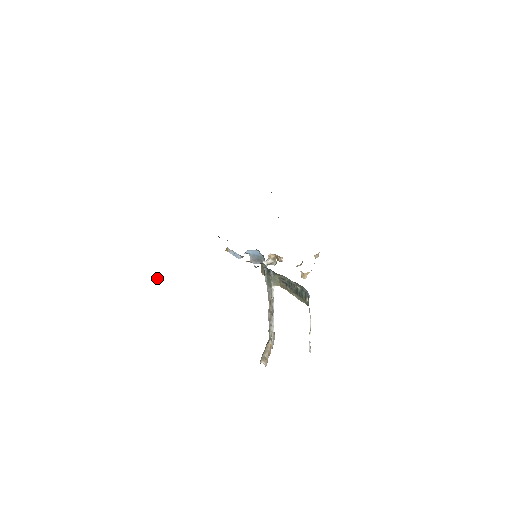
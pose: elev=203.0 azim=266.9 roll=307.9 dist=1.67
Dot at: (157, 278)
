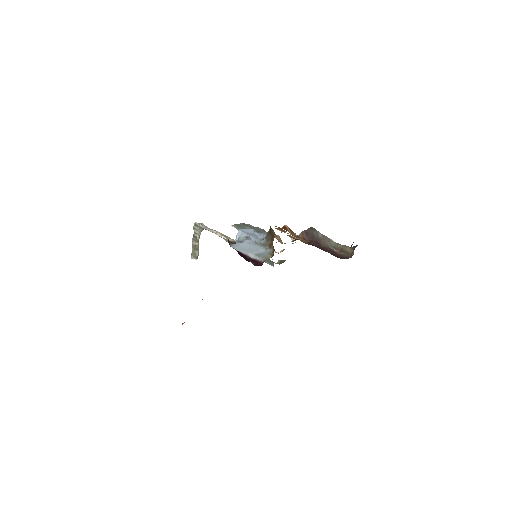
Dot at: occluded
